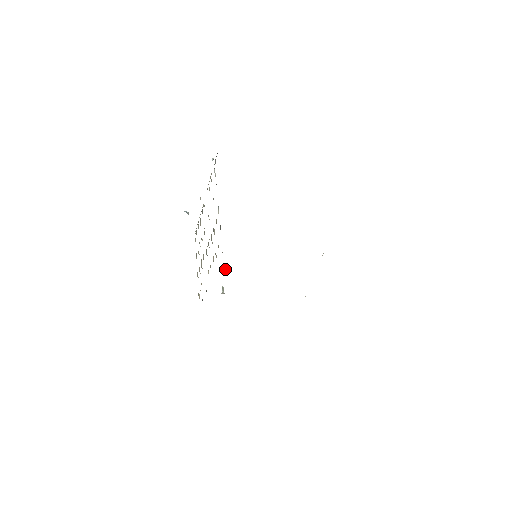
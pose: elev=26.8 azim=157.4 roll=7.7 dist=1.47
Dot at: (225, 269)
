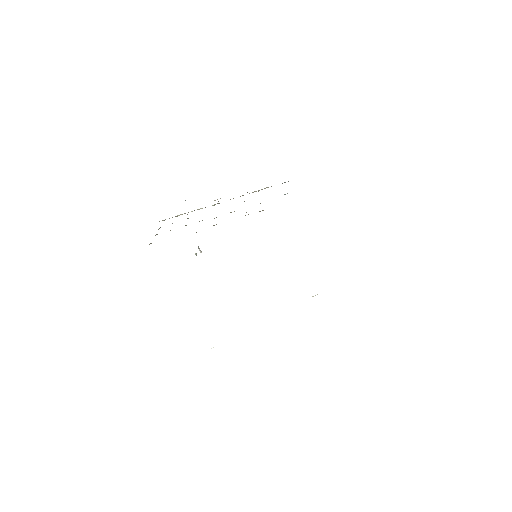
Dot at: occluded
